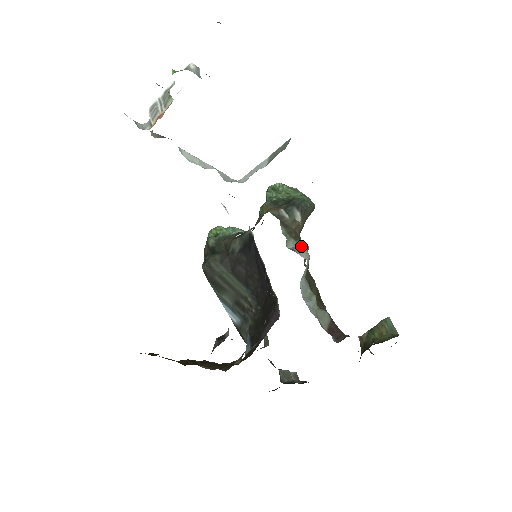
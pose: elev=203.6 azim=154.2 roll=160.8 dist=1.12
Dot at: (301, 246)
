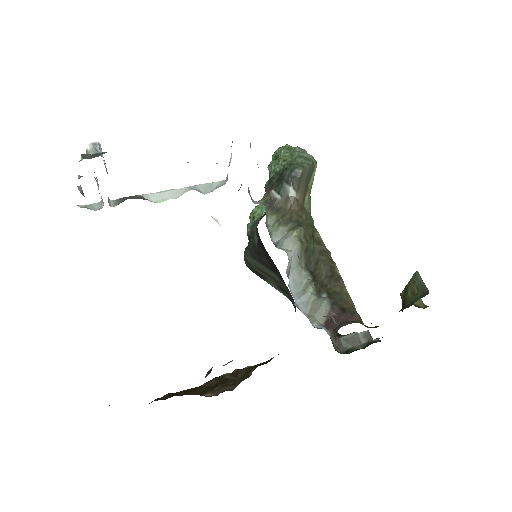
Dot at: (289, 233)
